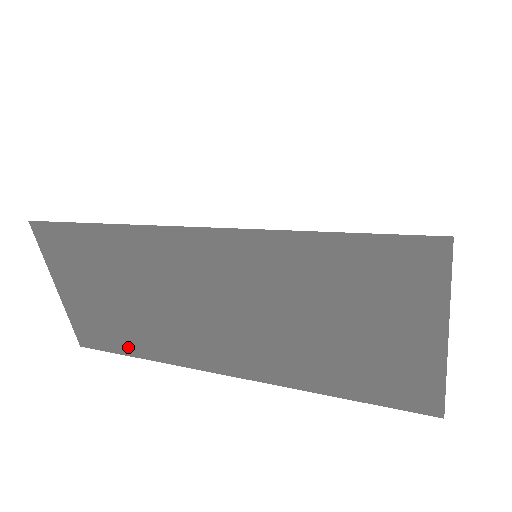
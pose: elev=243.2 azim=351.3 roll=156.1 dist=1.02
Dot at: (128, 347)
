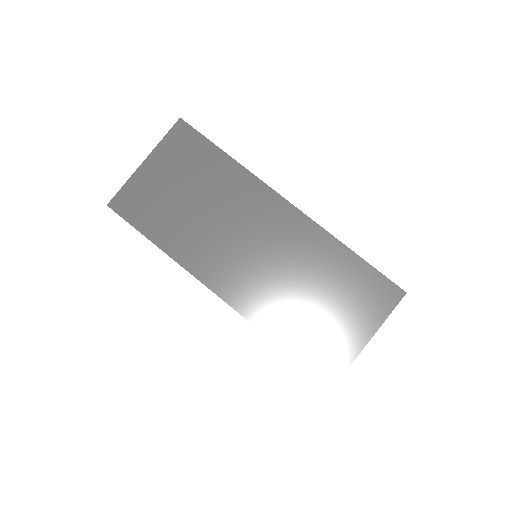
Dot at: (154, 231)
